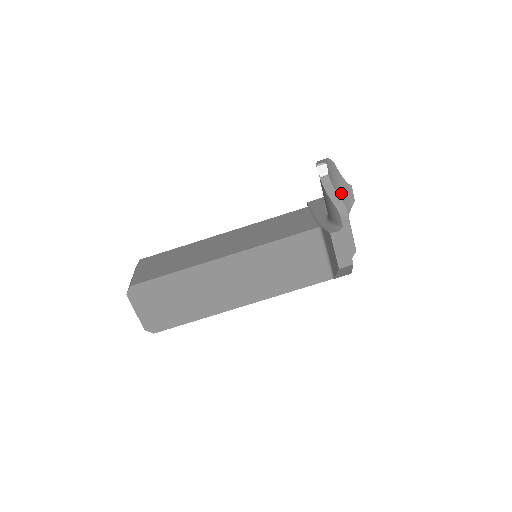
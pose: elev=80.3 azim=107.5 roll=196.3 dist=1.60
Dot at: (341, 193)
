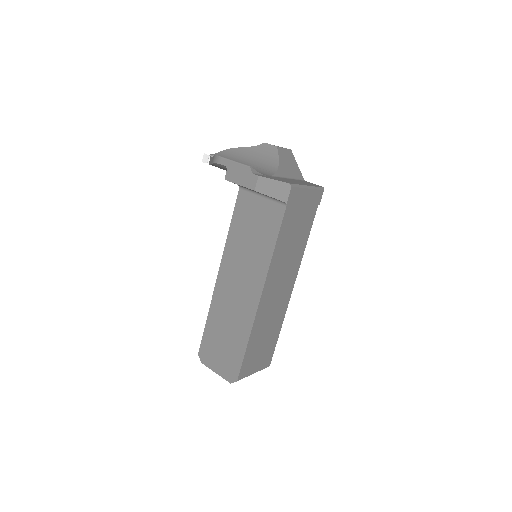
Dot at: (257, 155)
